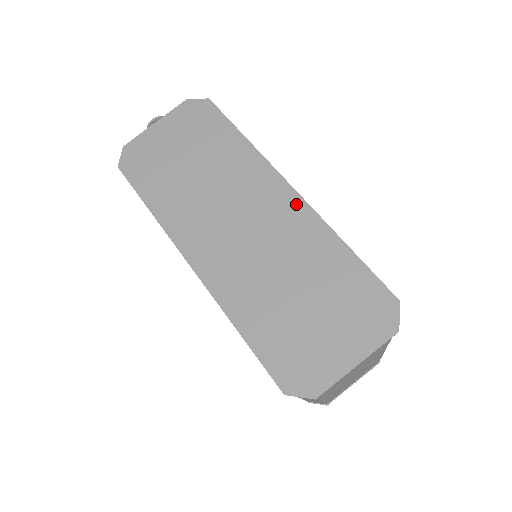
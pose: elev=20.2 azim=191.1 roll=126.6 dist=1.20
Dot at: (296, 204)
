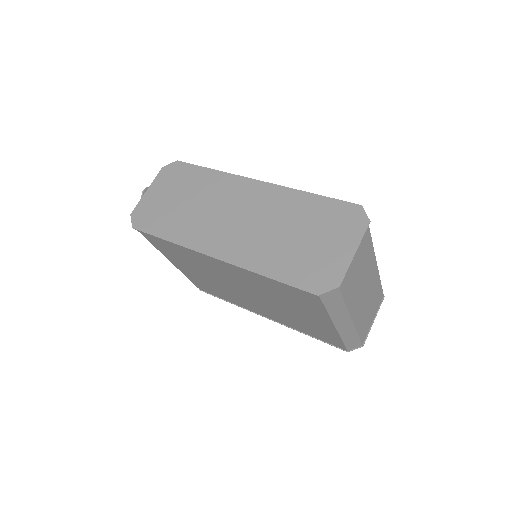
Dot at: (266, 188)
